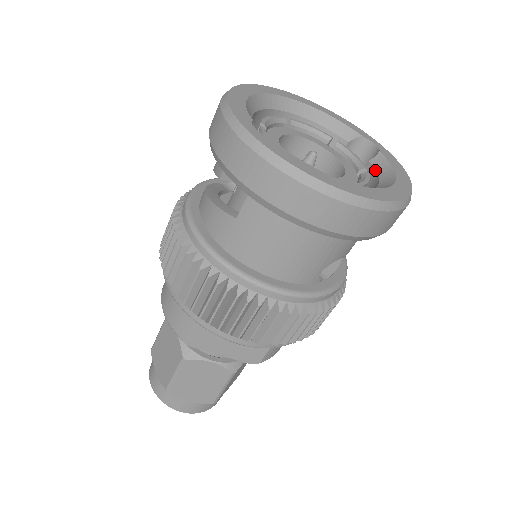
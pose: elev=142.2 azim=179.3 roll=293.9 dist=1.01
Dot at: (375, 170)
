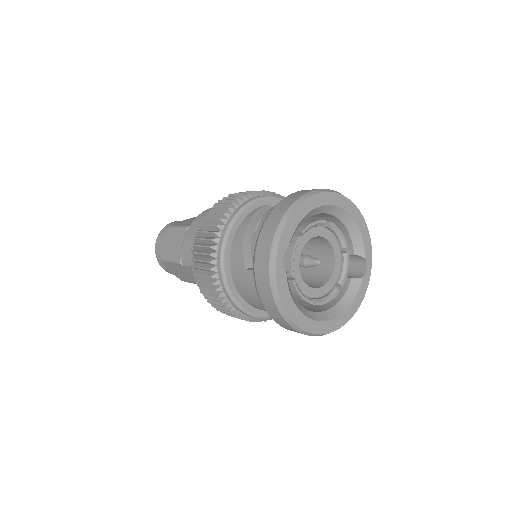
Dot at: (347, 289)
